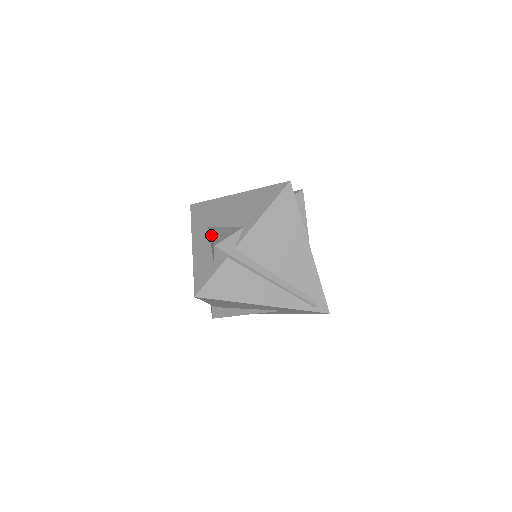
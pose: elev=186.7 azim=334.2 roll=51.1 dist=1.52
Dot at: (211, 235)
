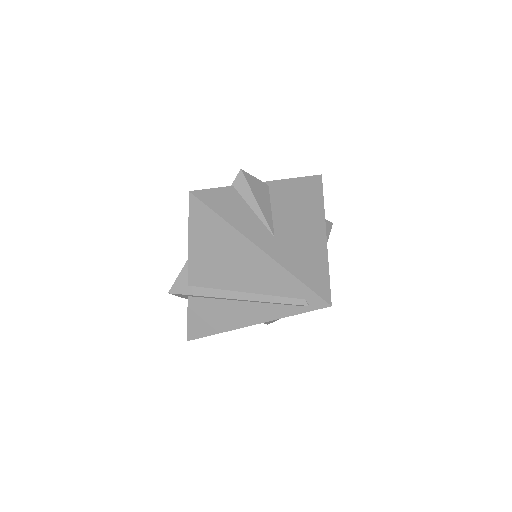
Dot at: occluded
